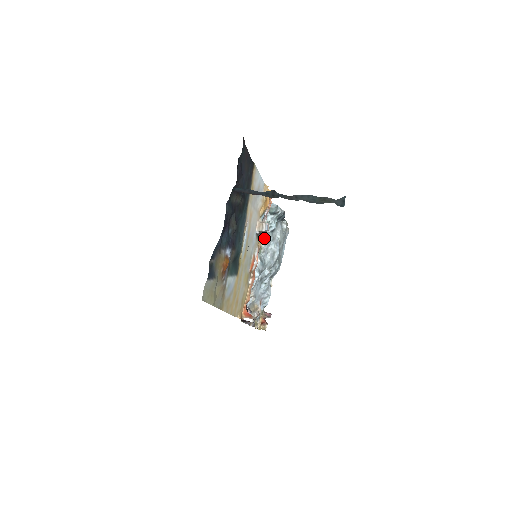
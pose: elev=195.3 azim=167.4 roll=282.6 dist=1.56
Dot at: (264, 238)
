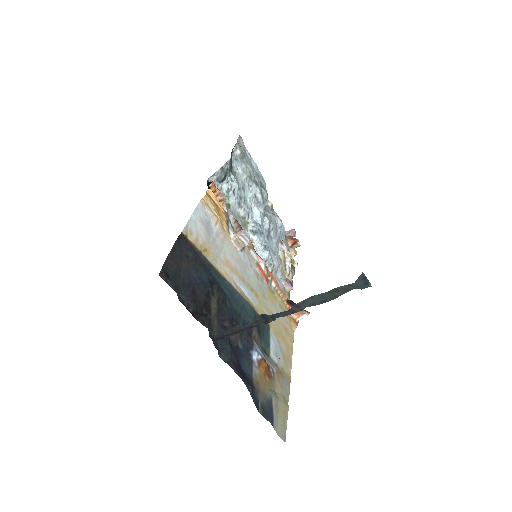
Dot at: (237, 207)
